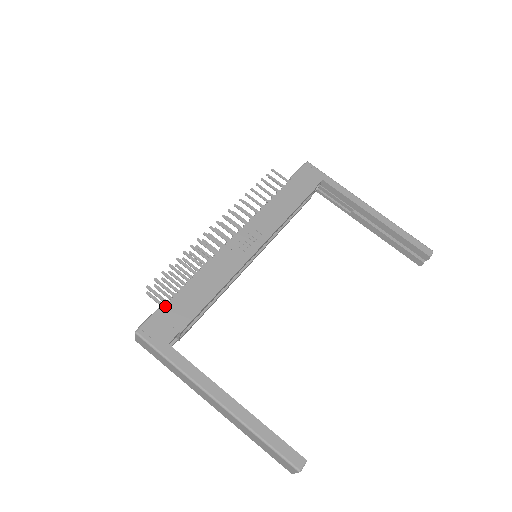
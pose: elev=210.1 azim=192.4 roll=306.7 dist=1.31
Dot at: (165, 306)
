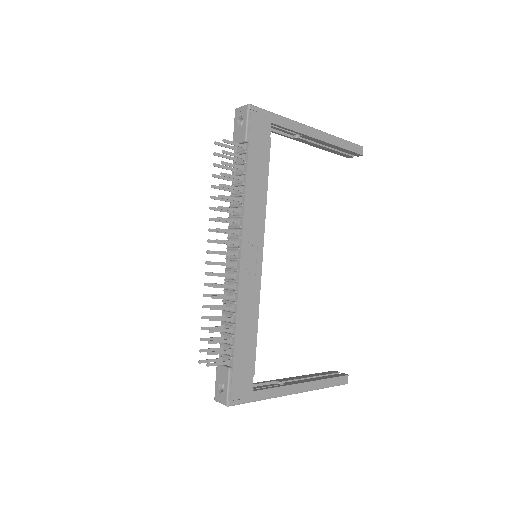
Dot at: (233, 369)
